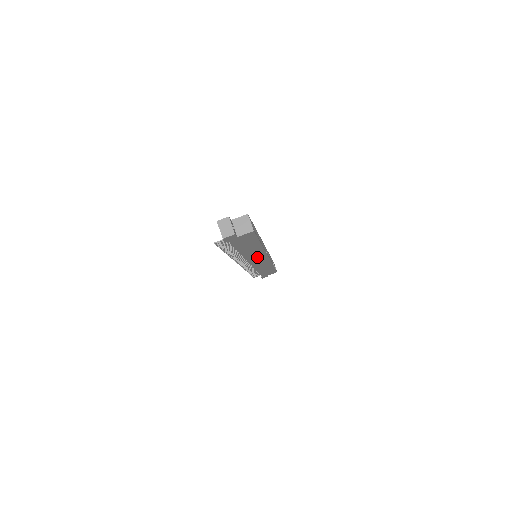
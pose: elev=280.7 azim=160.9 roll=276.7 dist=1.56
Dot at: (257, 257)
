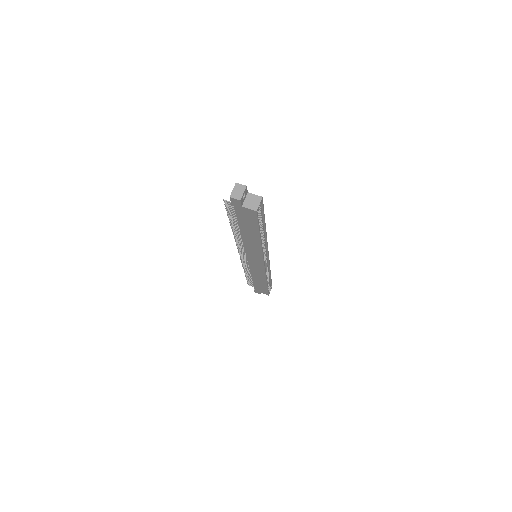
Dot at: (254, 254)
